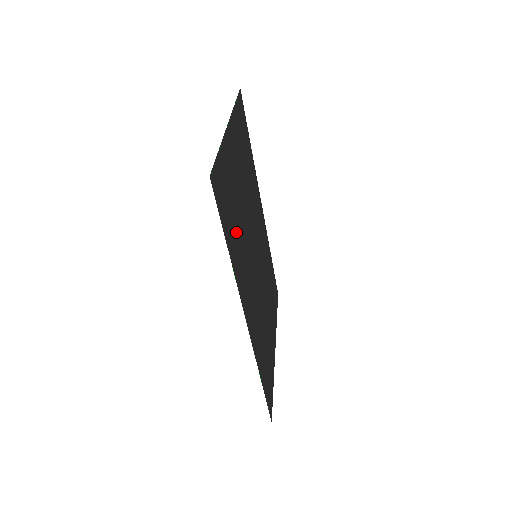
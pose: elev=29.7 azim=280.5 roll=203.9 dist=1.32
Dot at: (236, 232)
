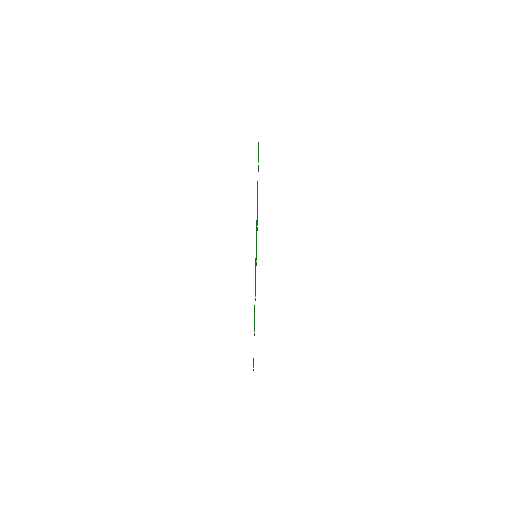
Dot at: (256, 249)
